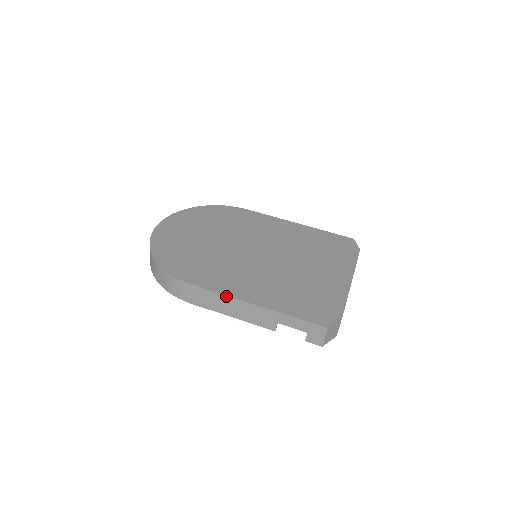
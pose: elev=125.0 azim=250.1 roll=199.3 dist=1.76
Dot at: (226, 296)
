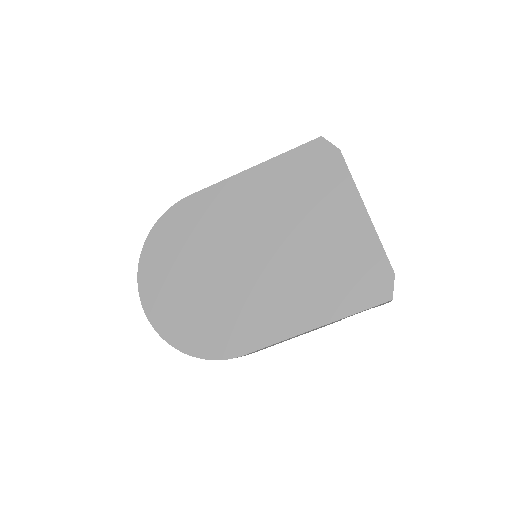
Dot at: occluded
